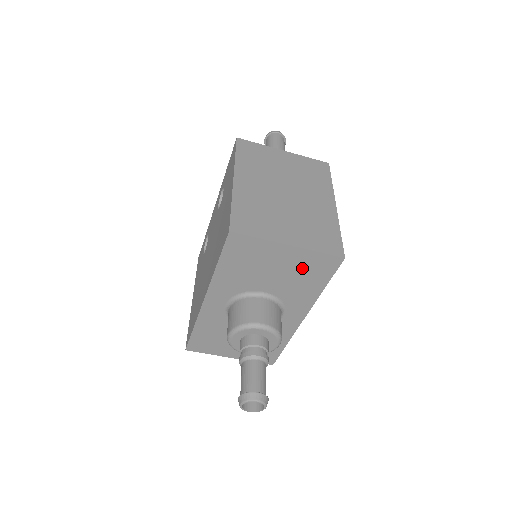
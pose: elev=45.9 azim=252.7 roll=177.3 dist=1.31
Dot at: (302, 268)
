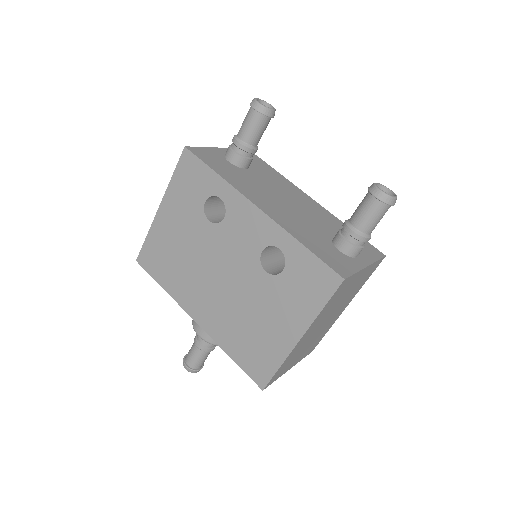
Dot at: occluded
